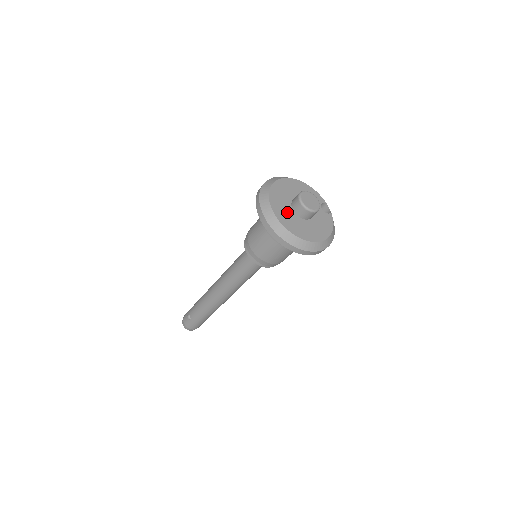
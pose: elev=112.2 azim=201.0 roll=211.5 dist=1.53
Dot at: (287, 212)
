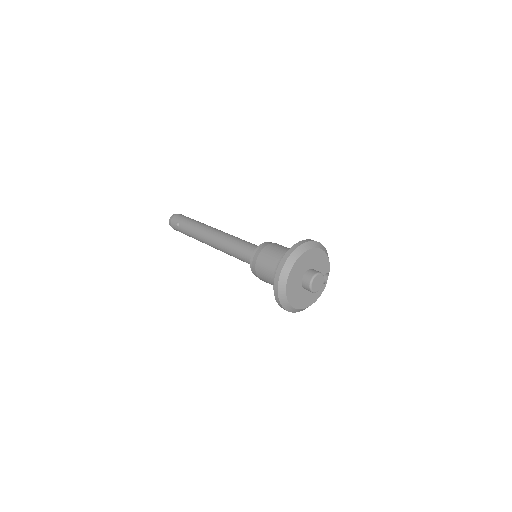
Dot at: (296, 282)
